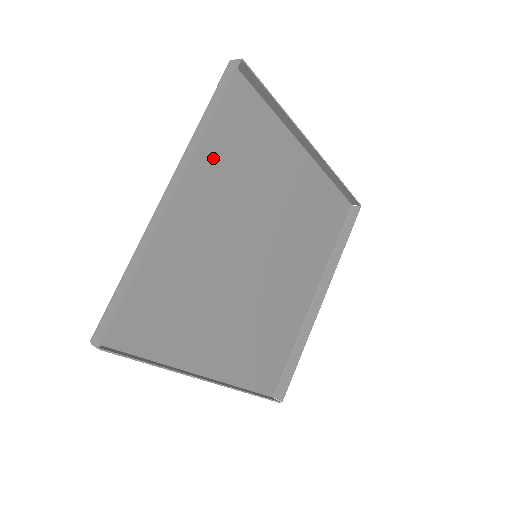
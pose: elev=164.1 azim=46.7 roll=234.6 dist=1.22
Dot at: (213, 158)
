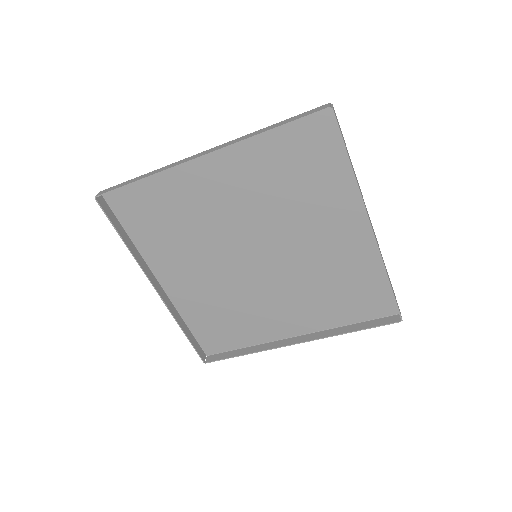
Dot at: (158, 244)
